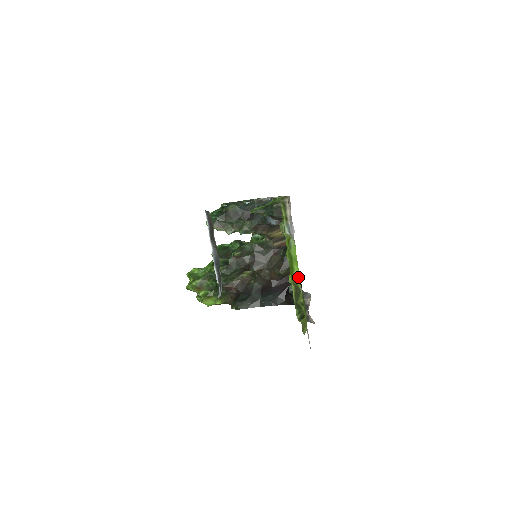
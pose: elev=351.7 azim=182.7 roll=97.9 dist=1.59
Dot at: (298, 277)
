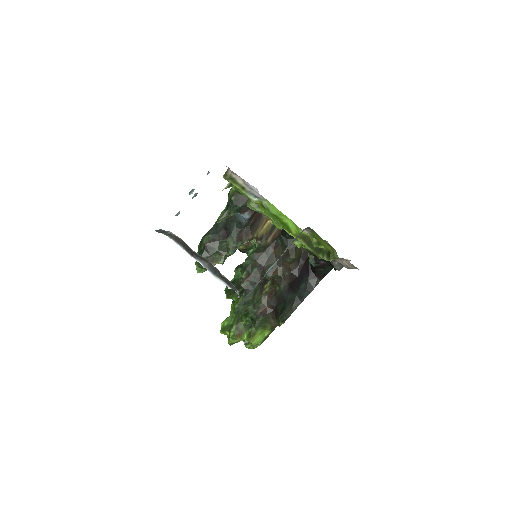
Dot at: (295, 226)
